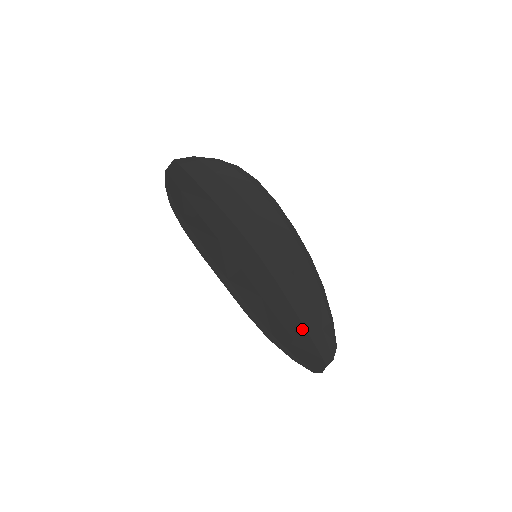
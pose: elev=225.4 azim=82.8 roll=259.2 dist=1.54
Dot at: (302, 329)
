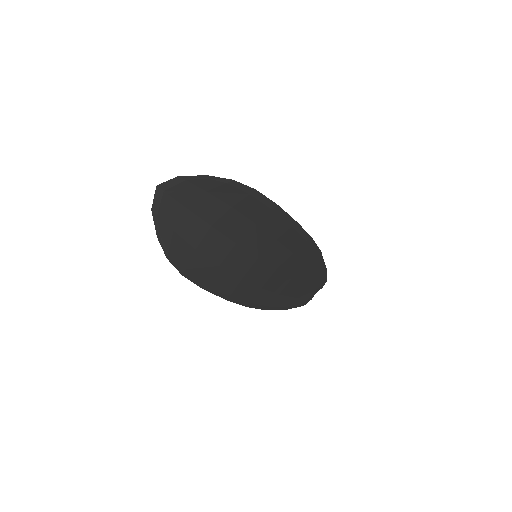
Dot at: (297, 286)
